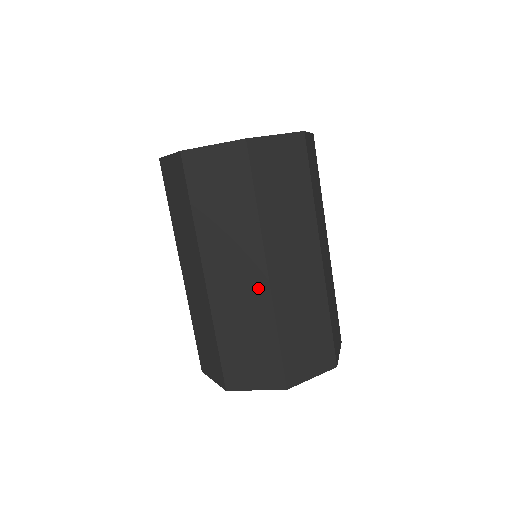
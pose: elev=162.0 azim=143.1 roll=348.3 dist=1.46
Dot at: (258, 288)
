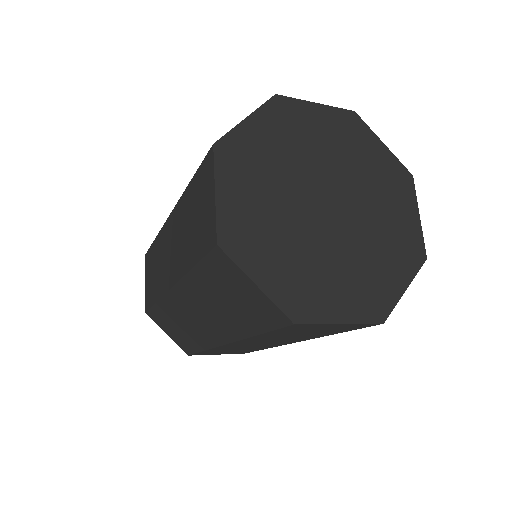
Dot at: (210, 336)
